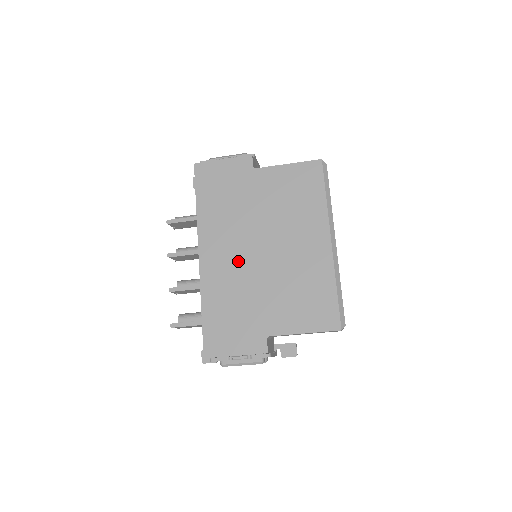
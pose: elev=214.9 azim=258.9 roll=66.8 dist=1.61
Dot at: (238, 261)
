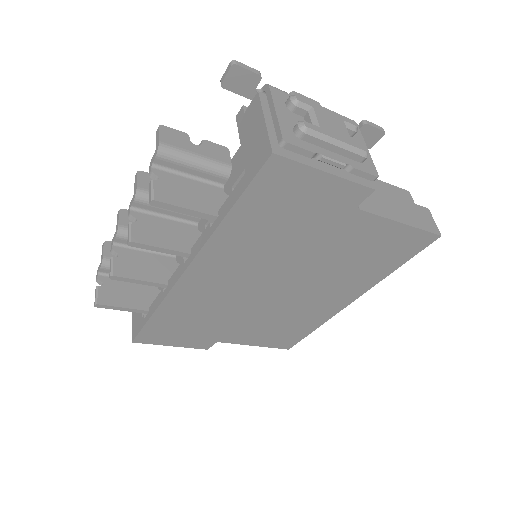
Dot at: (236, 290)
